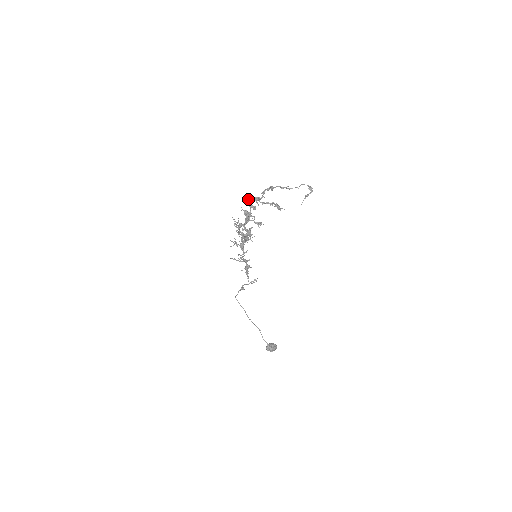
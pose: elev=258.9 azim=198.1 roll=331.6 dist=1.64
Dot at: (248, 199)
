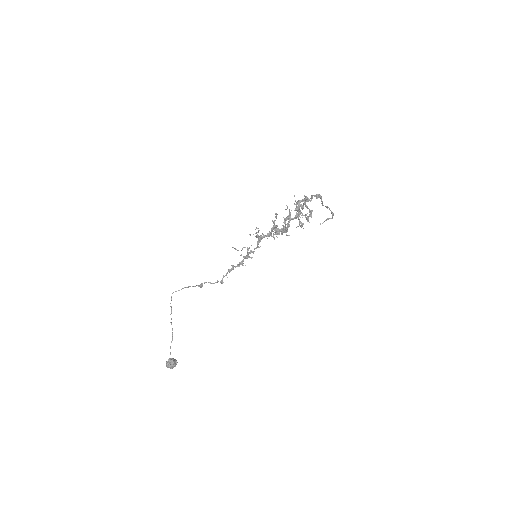
Dot at: (294, 195)
